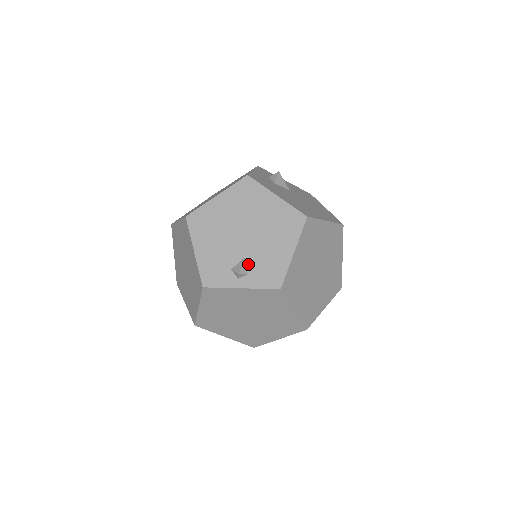
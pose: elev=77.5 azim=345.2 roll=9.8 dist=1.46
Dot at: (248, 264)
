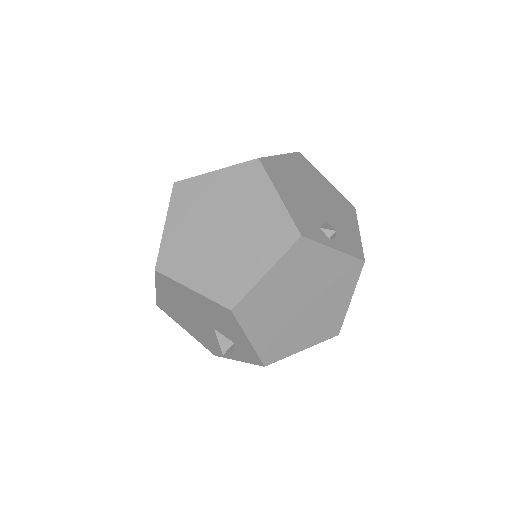
Dot at: occluded
